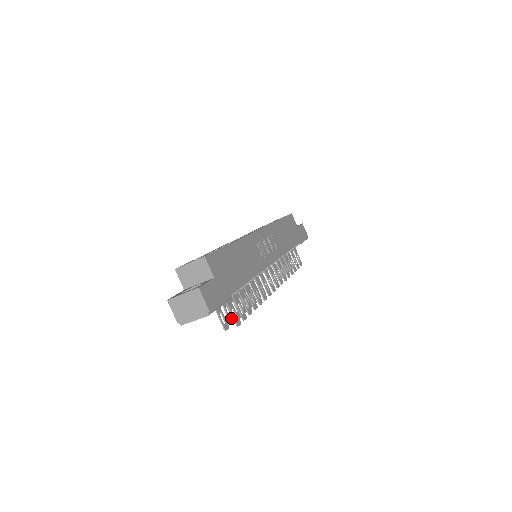
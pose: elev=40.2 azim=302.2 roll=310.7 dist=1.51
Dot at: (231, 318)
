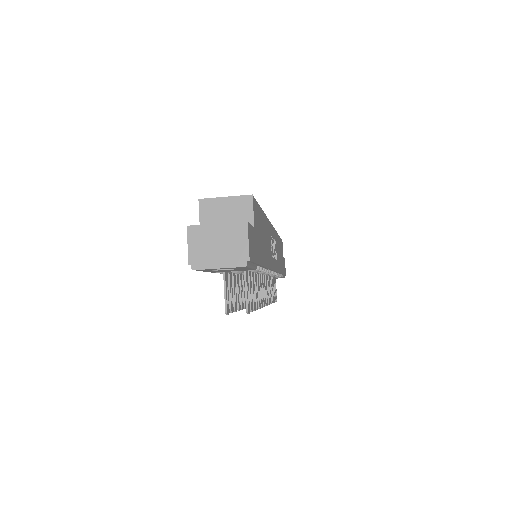
Dot at: (232, 304)
